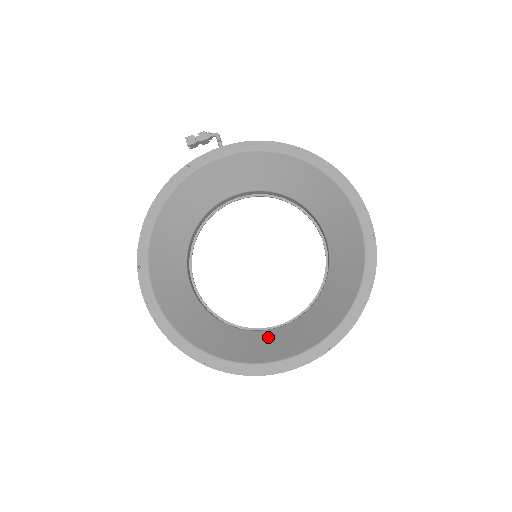
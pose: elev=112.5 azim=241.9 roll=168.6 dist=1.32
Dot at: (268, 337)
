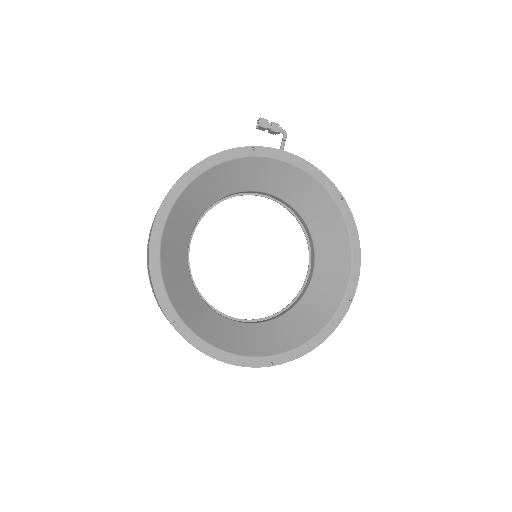
Dot at: (227, 326)
